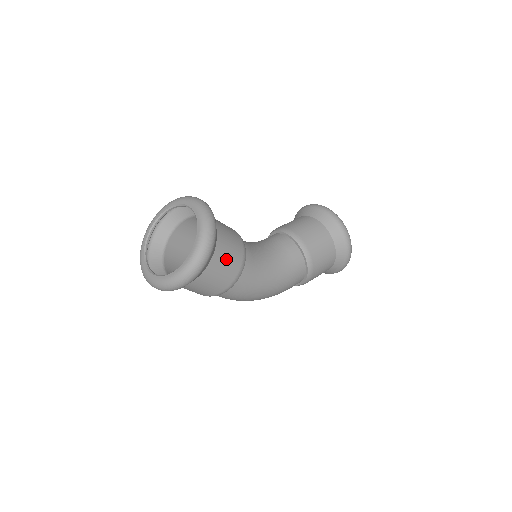
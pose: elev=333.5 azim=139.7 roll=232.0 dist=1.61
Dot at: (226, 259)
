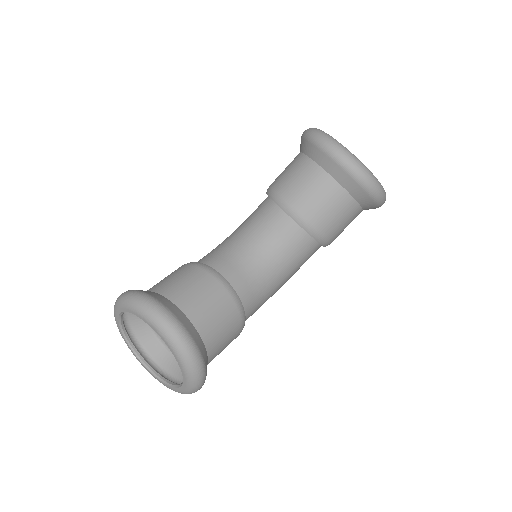
Dot at: (223, 347)
